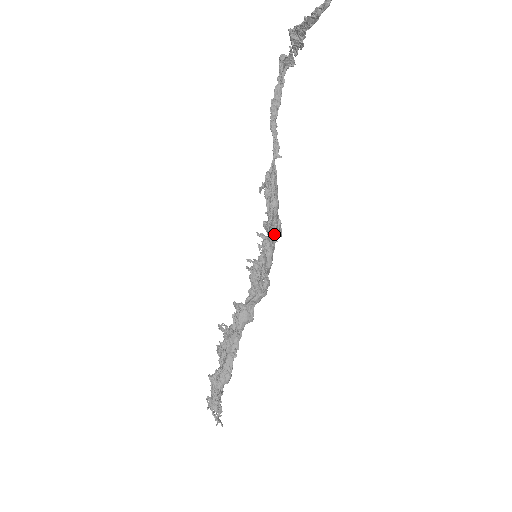
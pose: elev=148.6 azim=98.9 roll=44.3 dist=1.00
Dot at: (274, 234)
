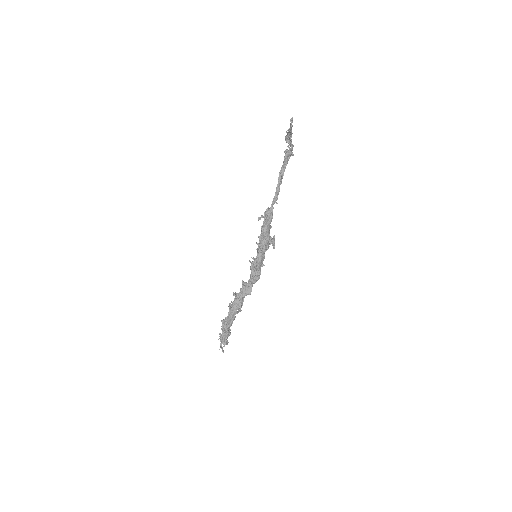
Dot at: (264, 244)
